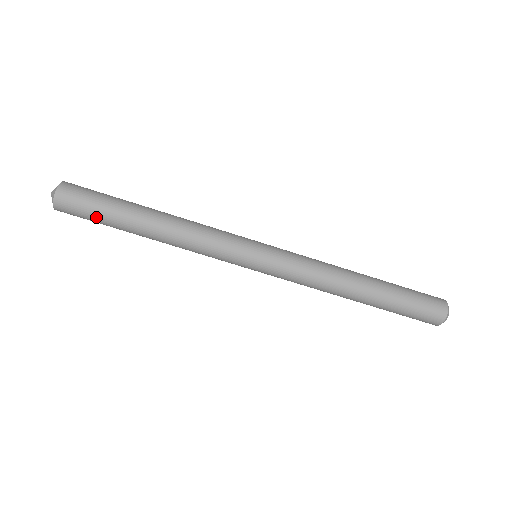
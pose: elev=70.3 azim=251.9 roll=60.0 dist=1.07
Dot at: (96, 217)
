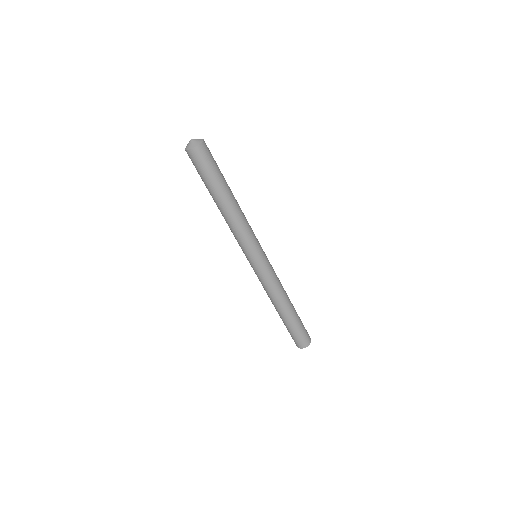
Dot at: (202, 176)
